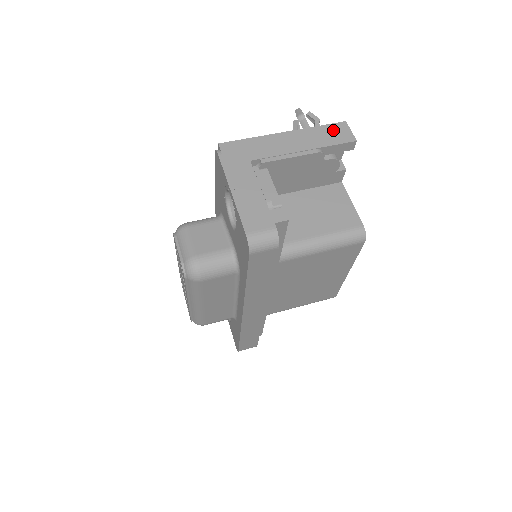
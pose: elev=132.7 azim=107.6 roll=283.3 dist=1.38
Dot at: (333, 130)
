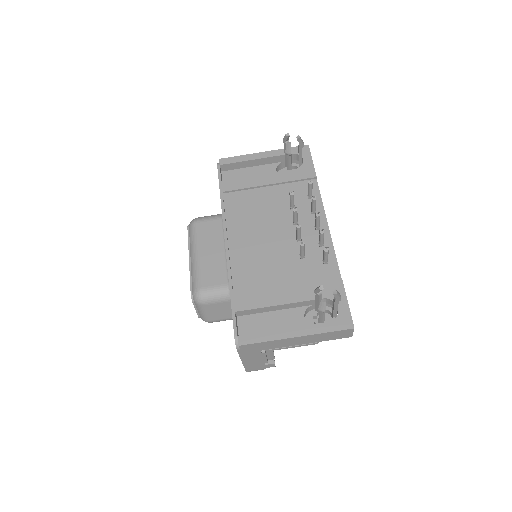
Dot at: (338, 334)
